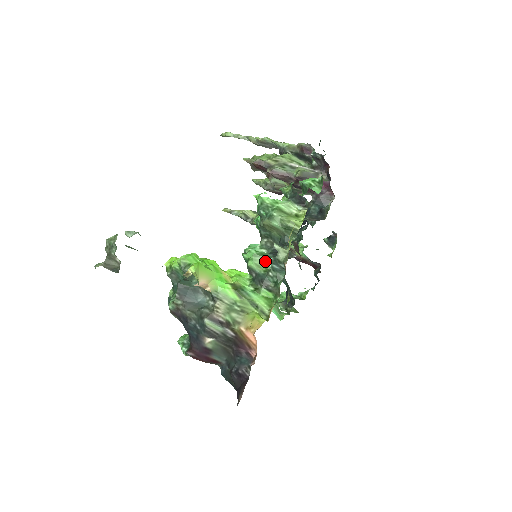
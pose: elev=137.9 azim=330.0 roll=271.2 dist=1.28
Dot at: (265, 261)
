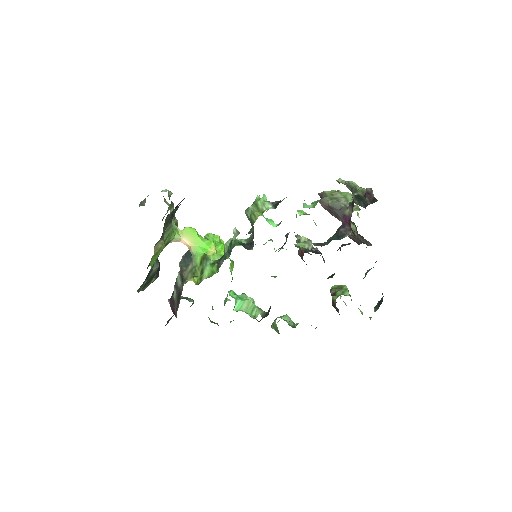
Dot at: (233, 246)
